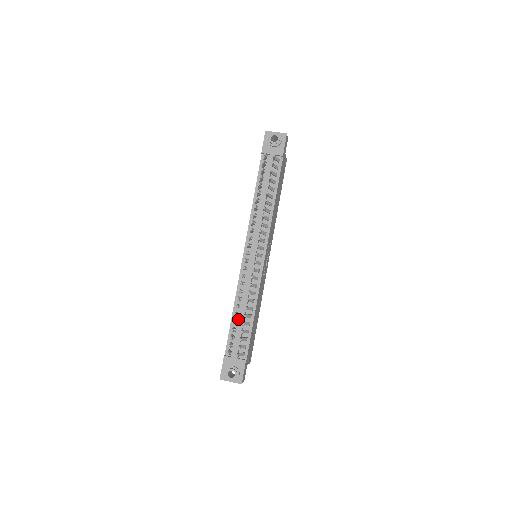
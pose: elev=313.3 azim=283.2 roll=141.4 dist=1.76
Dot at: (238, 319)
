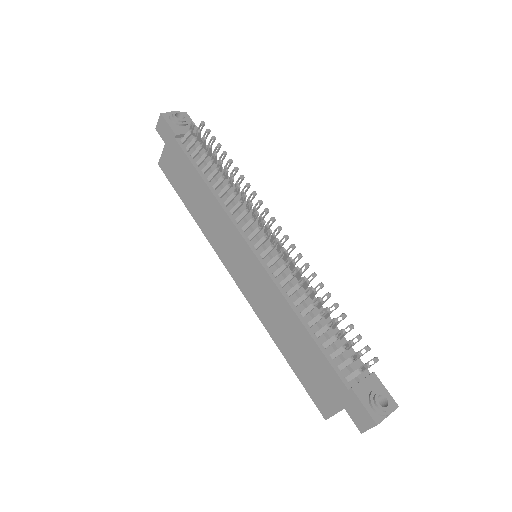
Dot at: (317, 330)
